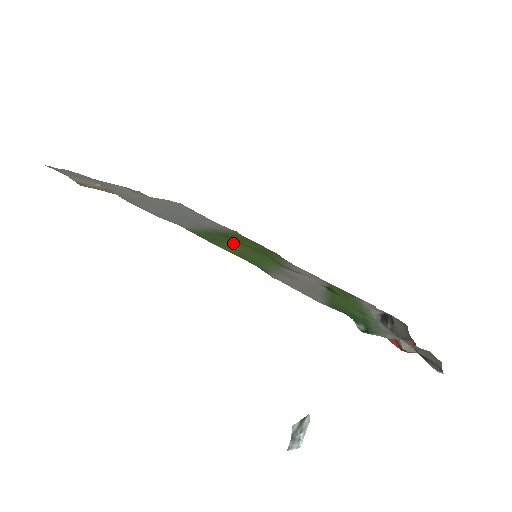
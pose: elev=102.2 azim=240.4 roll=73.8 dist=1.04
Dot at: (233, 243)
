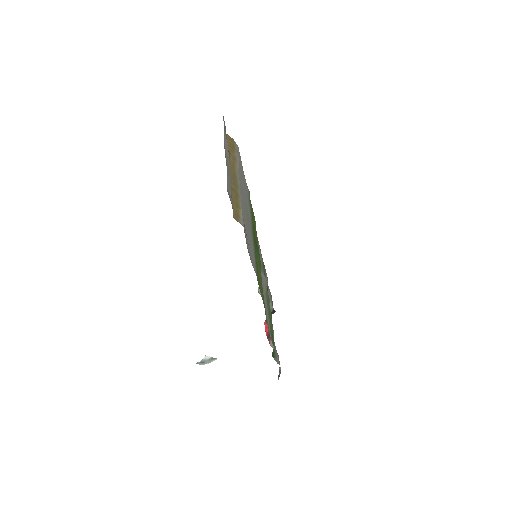
Dot at: (257, 258)
